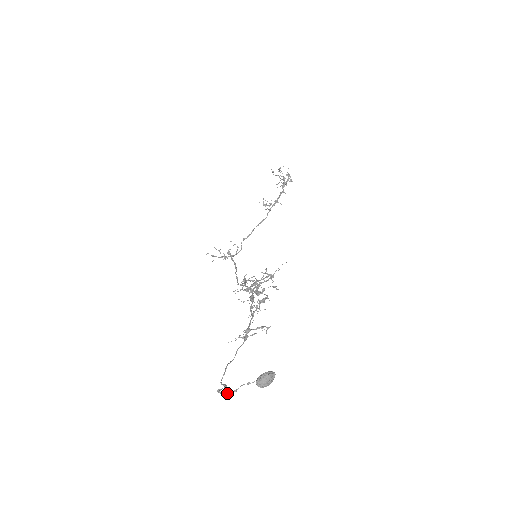
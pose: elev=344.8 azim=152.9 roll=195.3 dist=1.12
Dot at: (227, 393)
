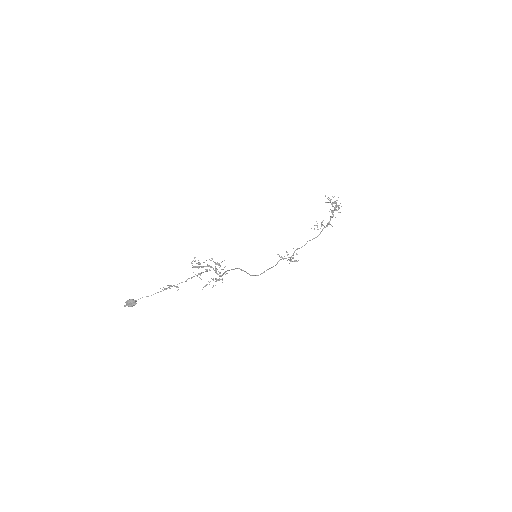
Dot at: (124, 306)
